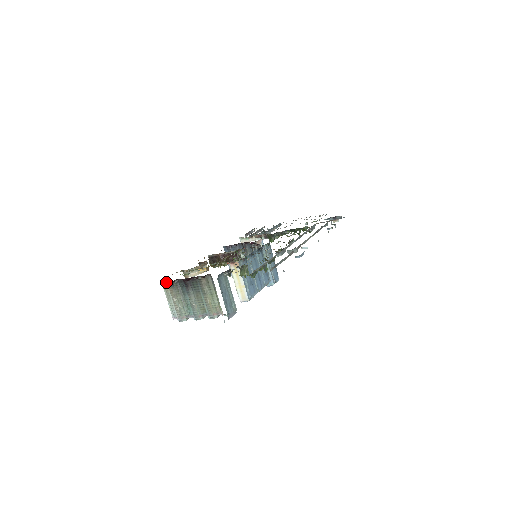
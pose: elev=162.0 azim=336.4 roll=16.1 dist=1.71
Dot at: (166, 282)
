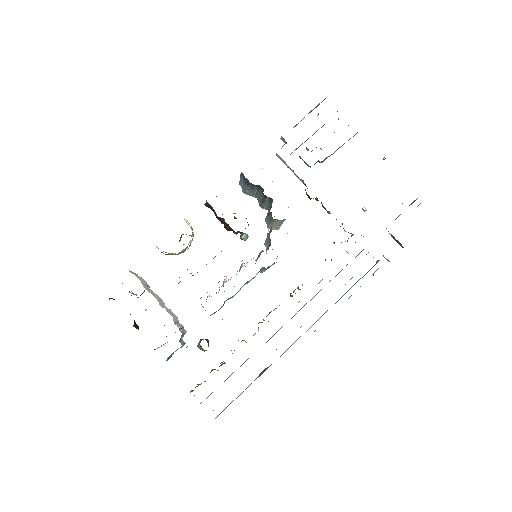
Dot at: occluded
